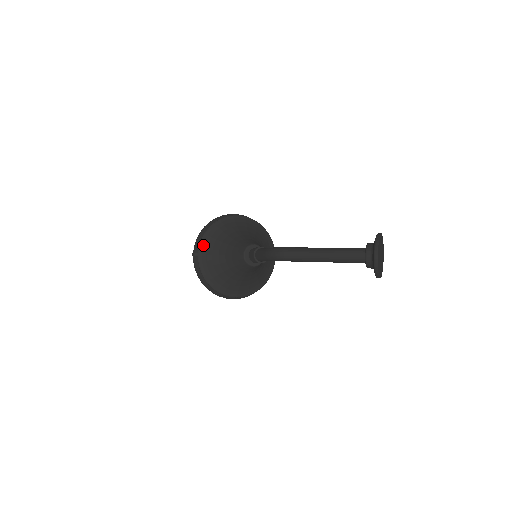
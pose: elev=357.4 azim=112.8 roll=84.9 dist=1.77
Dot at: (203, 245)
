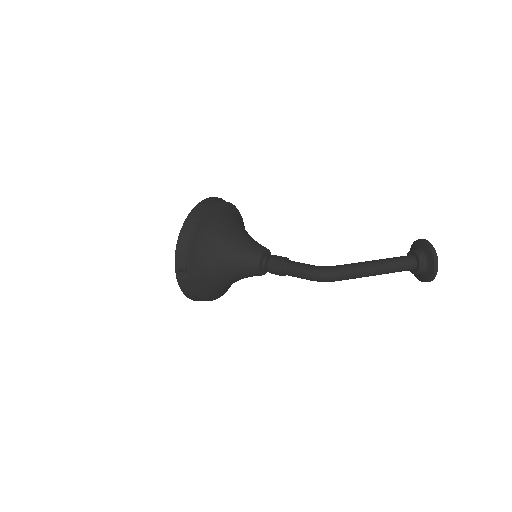
Dot at: (192, 259)
